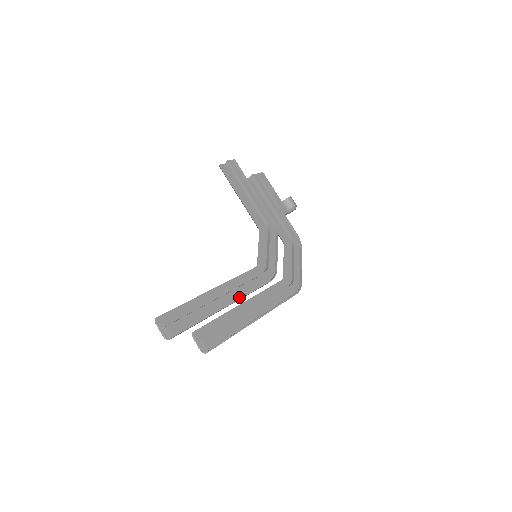
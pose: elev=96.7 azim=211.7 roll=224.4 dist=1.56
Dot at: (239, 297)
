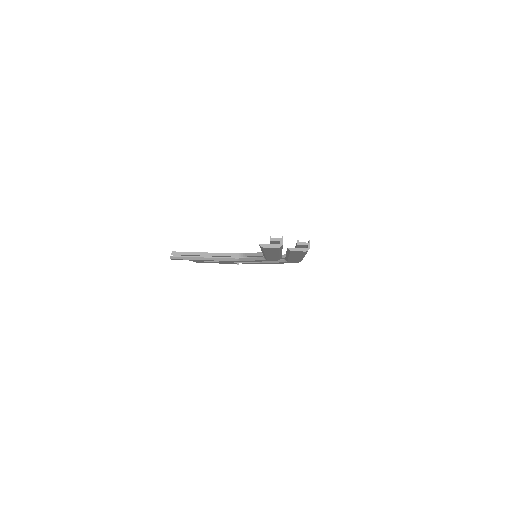
Dot at: occluded
